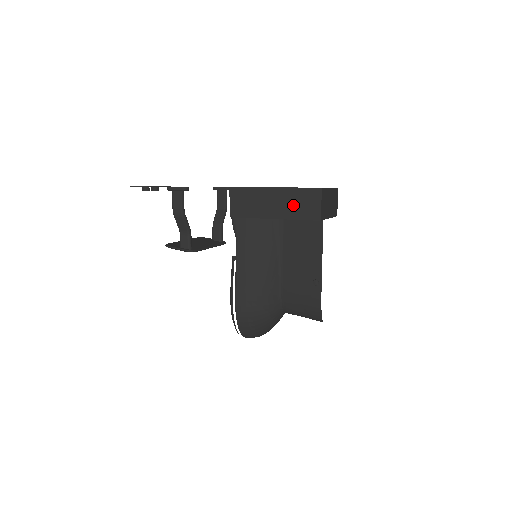
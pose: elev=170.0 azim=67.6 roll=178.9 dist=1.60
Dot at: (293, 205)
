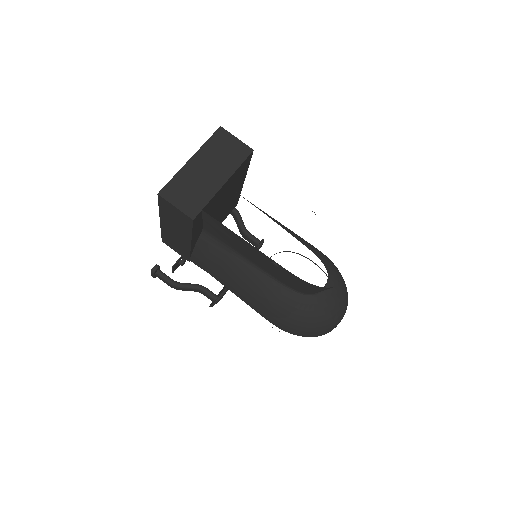
Dot at: (177, 224)
